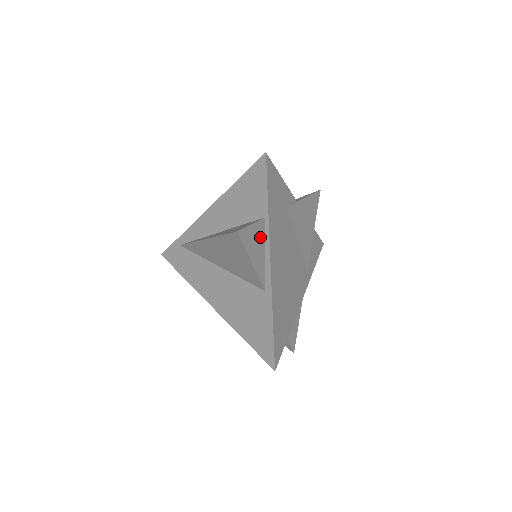
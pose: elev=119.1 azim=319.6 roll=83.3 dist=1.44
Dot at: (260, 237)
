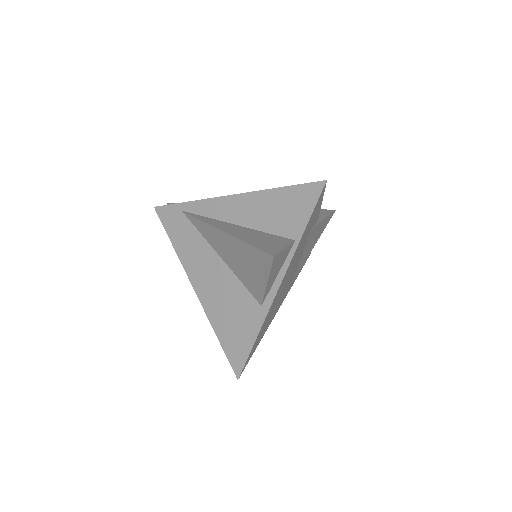
Dot at: (283, 259)
